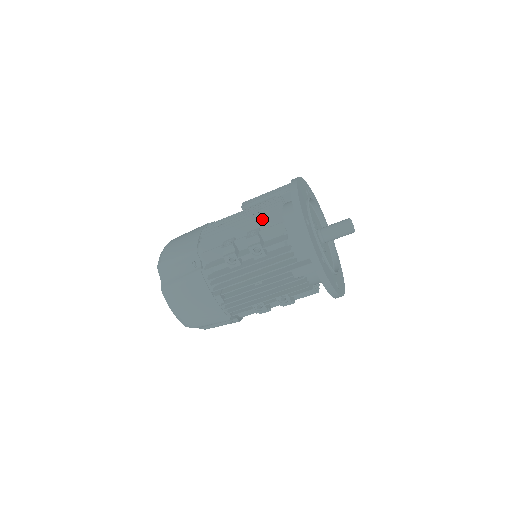
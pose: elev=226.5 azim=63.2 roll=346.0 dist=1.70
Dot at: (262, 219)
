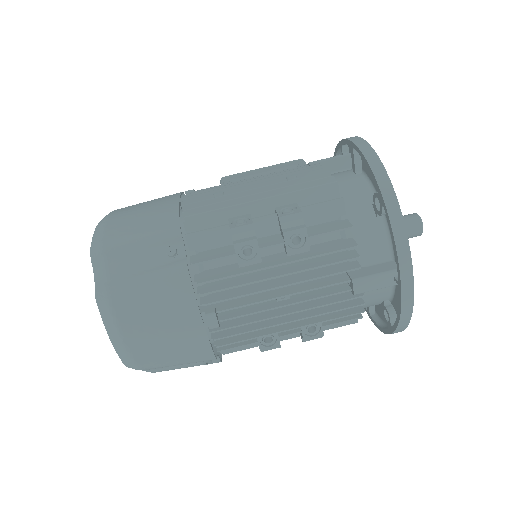
Dot at: (305, 188)
